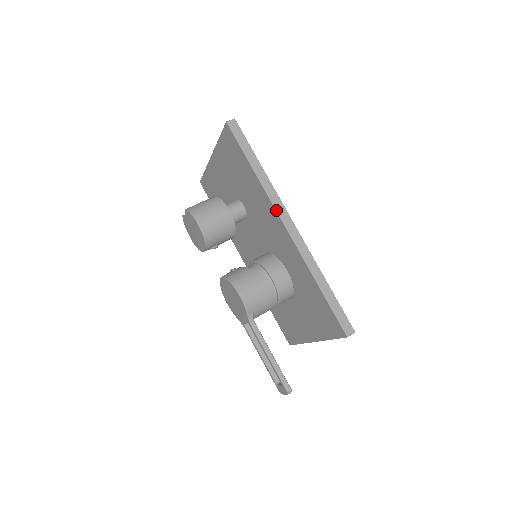
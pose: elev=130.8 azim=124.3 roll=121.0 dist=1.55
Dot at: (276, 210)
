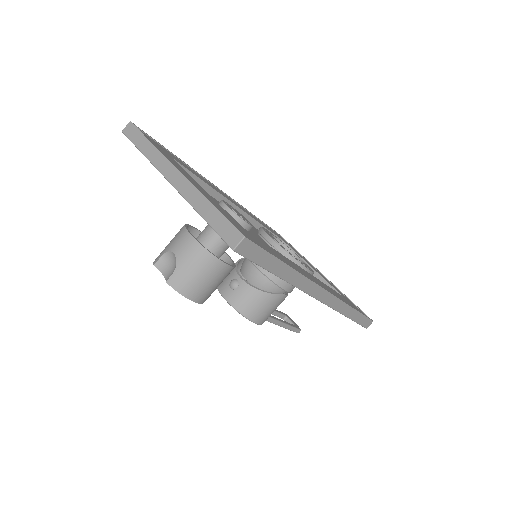
Dot at: (309, 295)
